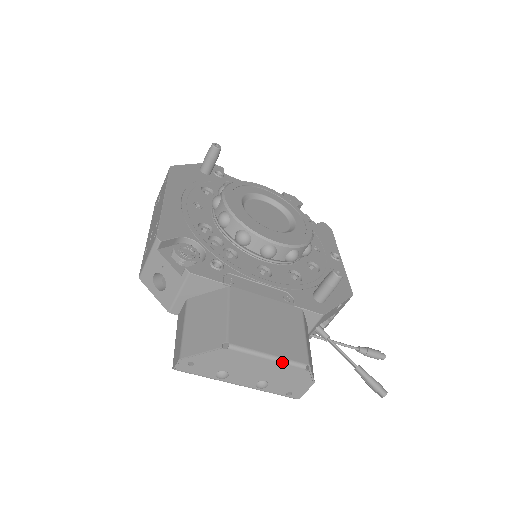
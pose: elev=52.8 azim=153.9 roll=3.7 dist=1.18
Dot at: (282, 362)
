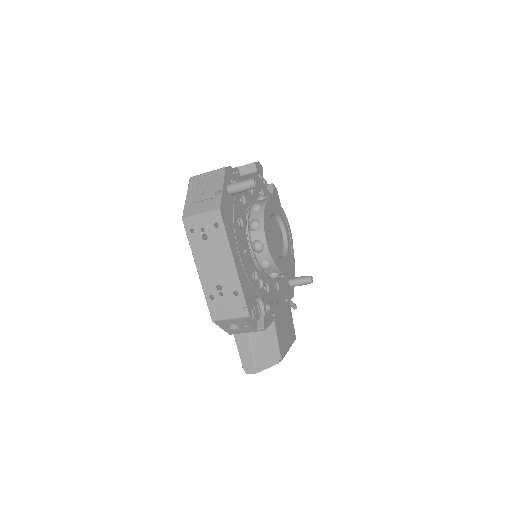
Dot at: occluded
